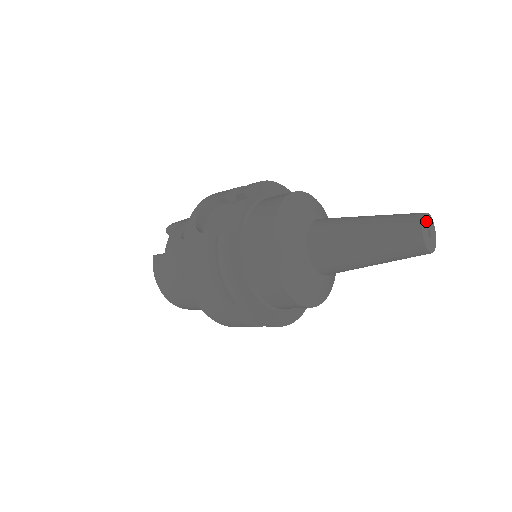
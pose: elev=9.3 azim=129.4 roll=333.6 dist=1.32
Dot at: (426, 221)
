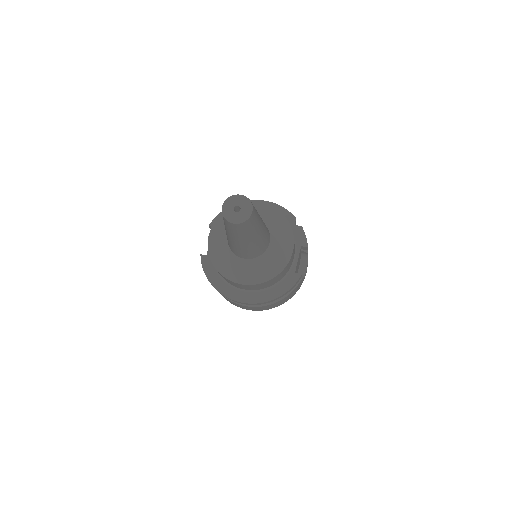
Dot at: (230, 203)
